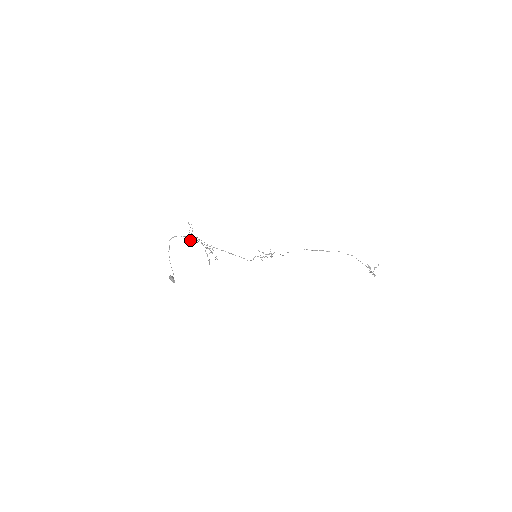
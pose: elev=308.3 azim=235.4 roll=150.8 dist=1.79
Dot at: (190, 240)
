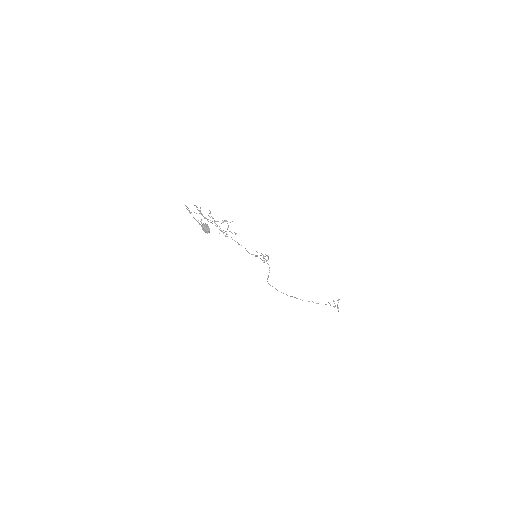
Dot at: (198, 220)
